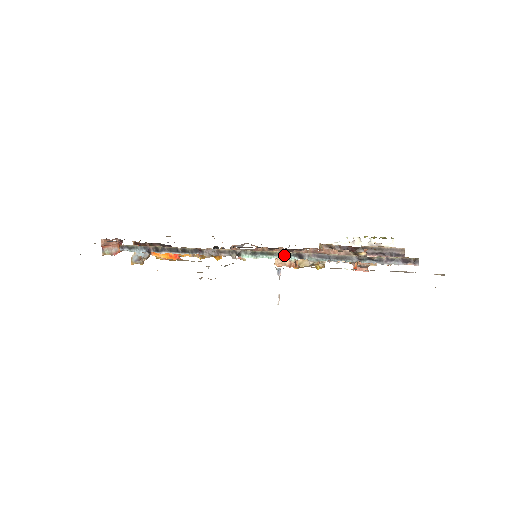
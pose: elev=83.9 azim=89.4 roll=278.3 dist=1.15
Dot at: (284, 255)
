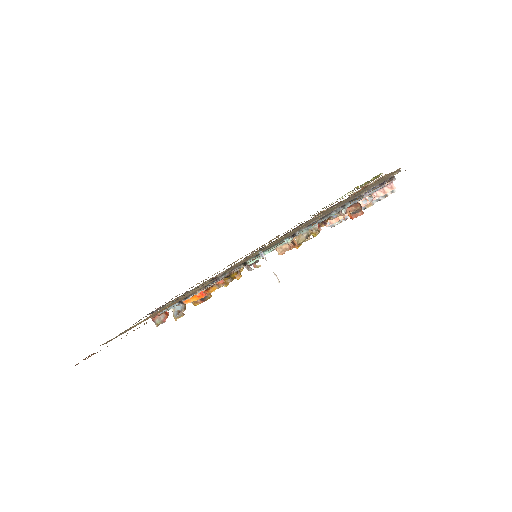
Dot at: occluded
